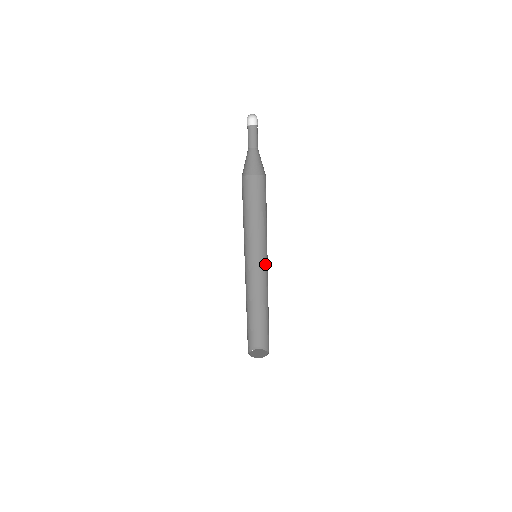
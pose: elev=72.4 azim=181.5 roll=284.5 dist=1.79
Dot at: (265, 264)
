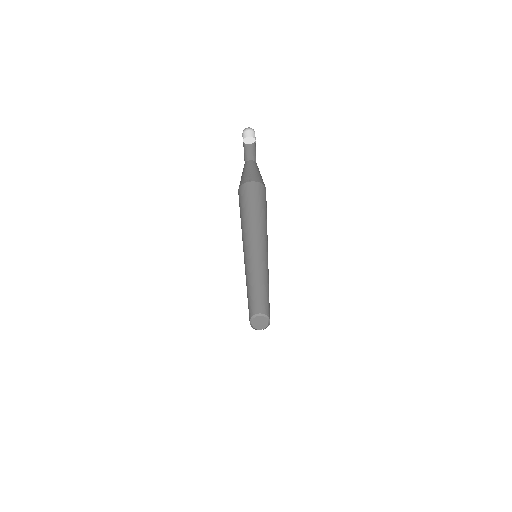
Dot at: occluded
